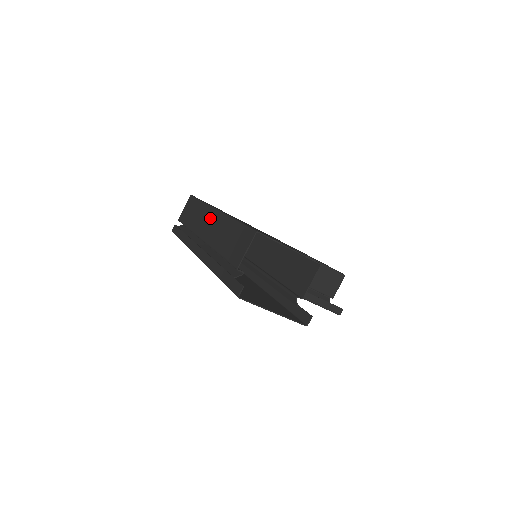
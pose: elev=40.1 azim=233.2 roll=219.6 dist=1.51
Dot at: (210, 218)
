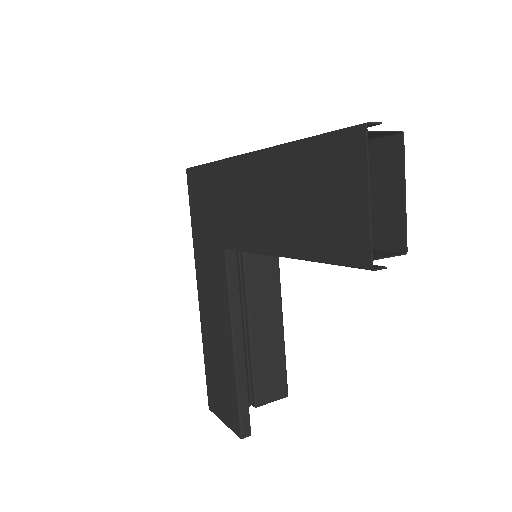
Dot at: occluded
